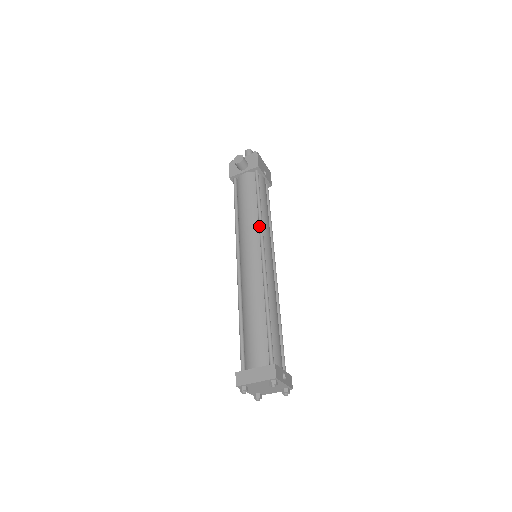
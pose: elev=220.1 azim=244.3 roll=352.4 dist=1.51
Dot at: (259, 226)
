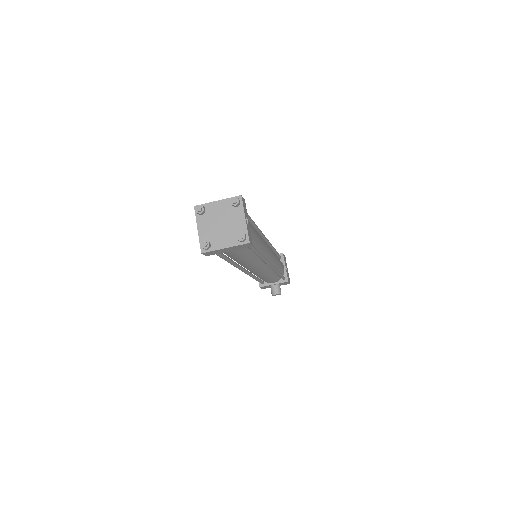
Dot at: occluded
